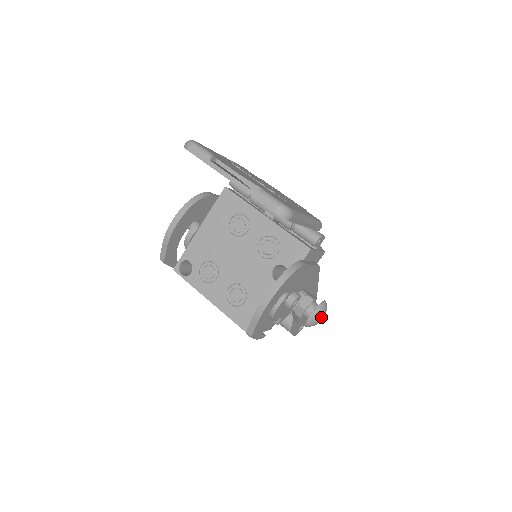
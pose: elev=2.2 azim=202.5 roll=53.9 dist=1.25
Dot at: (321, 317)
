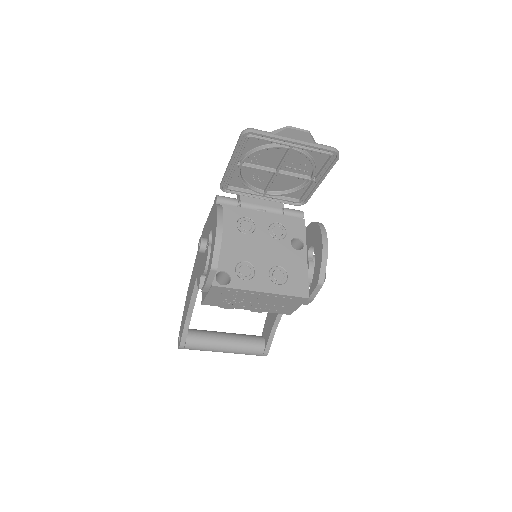
Dot at: (325, 274)
